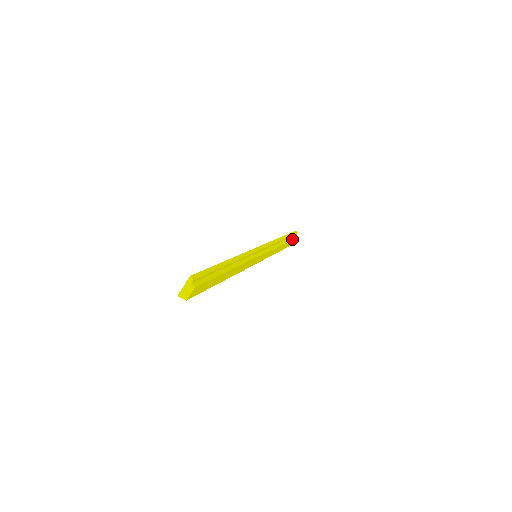
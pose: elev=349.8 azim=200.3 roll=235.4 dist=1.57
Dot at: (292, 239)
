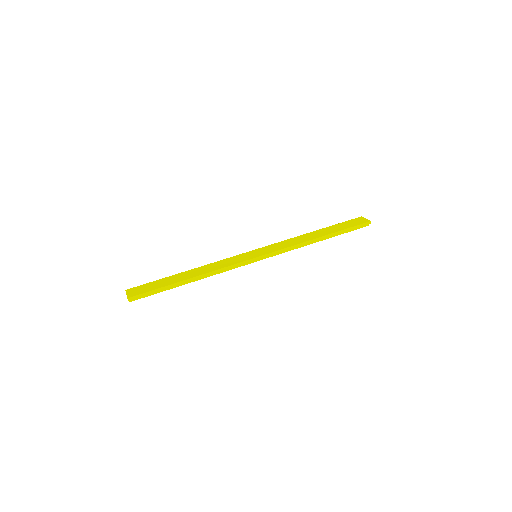
Dot at: (348, 231)
